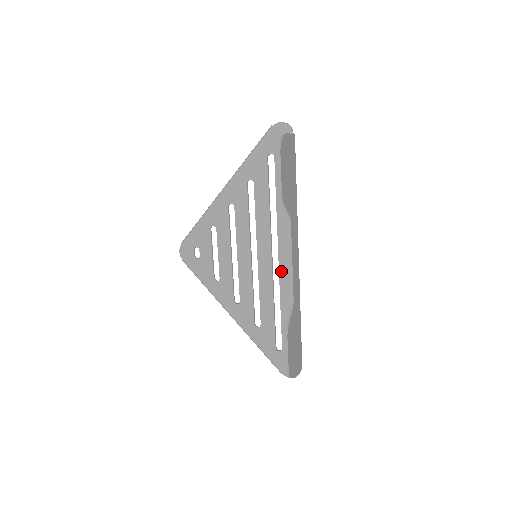
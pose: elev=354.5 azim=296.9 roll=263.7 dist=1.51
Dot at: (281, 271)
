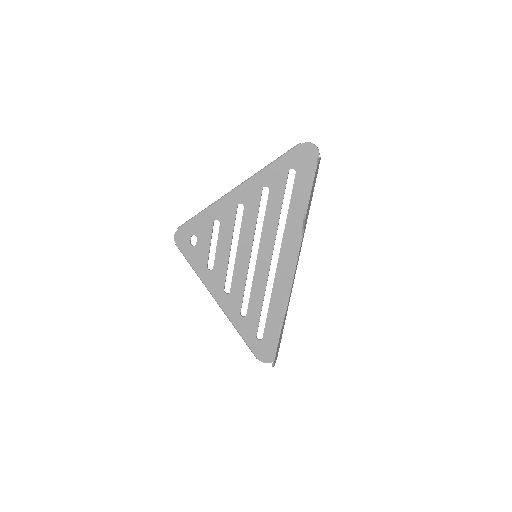
Dot at: (278, 274)
